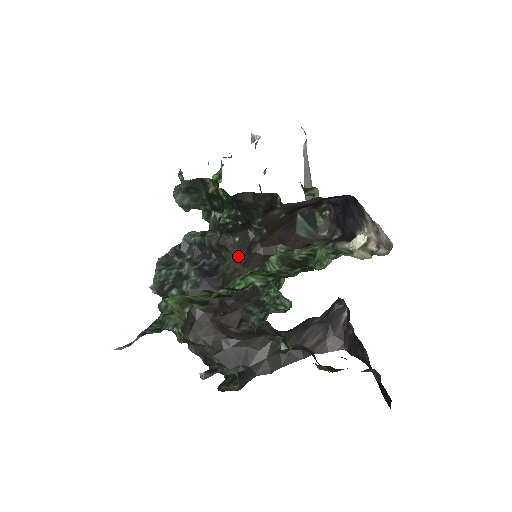
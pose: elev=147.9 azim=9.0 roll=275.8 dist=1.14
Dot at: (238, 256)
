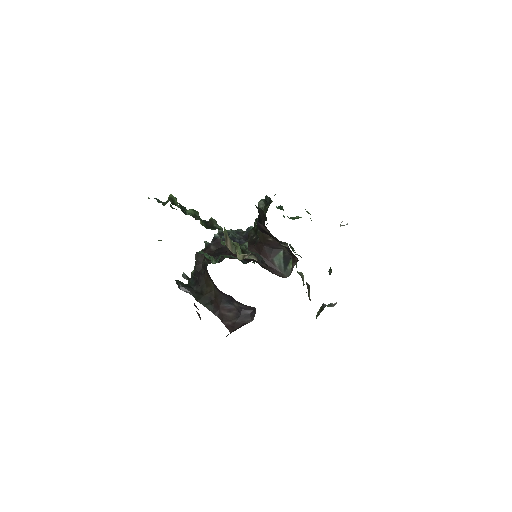
Dot at: occluded
